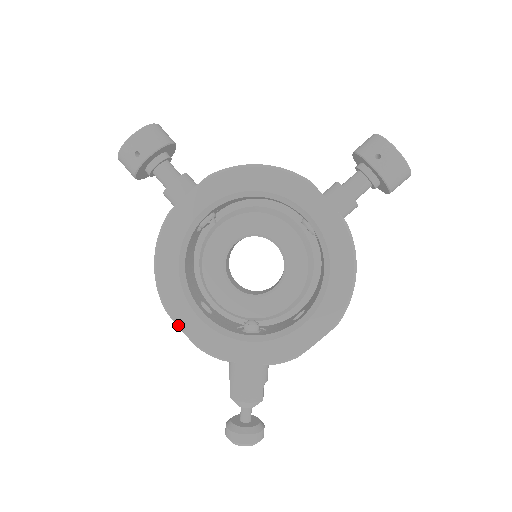
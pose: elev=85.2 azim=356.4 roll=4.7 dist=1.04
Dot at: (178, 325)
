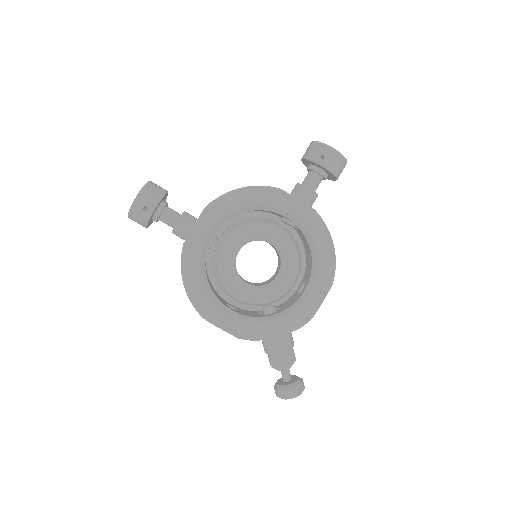
Dot at: (218, 326)
